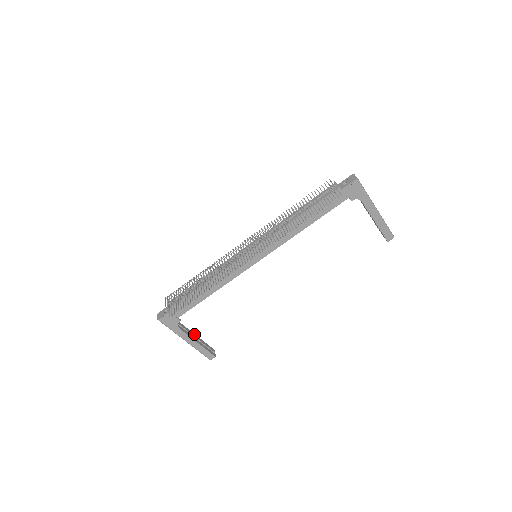
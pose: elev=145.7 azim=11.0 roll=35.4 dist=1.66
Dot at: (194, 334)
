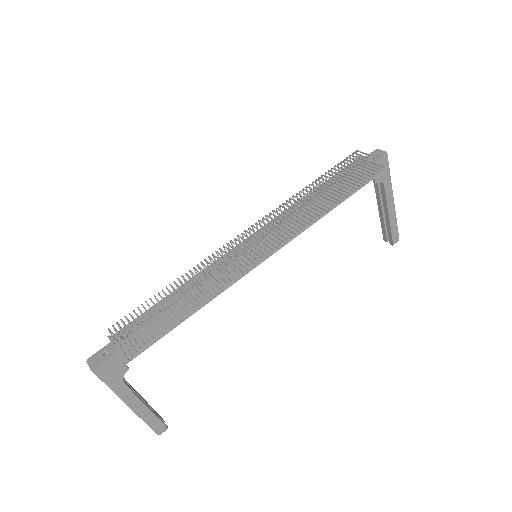
Dot at: (138, 393)
